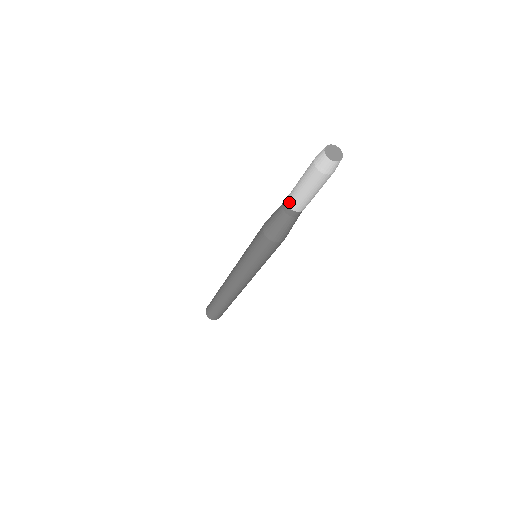
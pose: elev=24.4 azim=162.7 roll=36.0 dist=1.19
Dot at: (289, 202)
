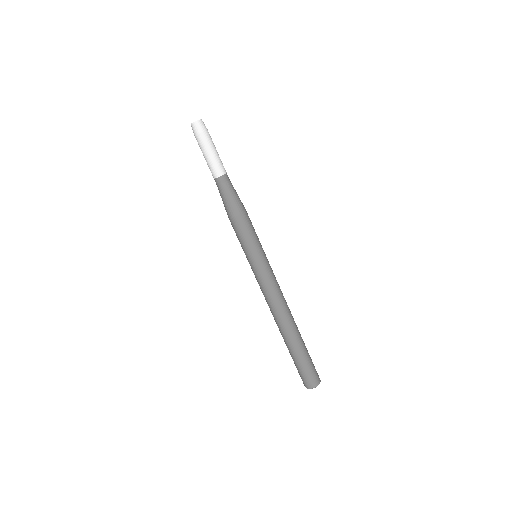
Dot at: (212, 175)
